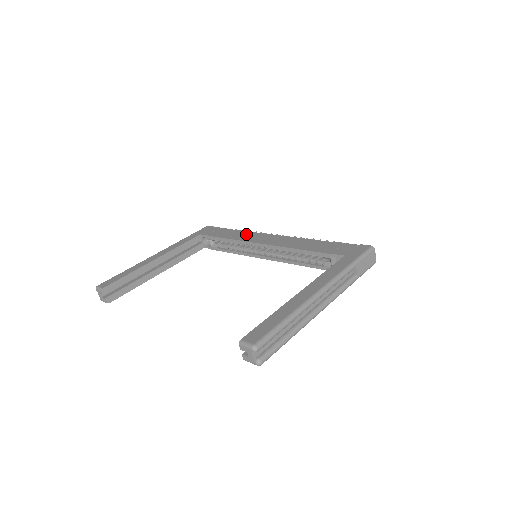
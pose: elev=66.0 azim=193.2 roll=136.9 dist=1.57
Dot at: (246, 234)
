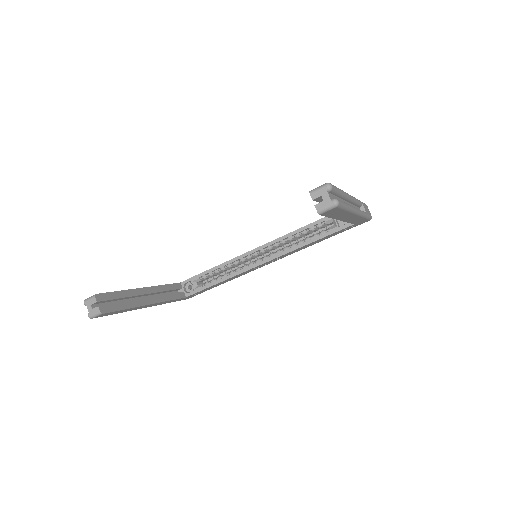
Dot at: occluded
